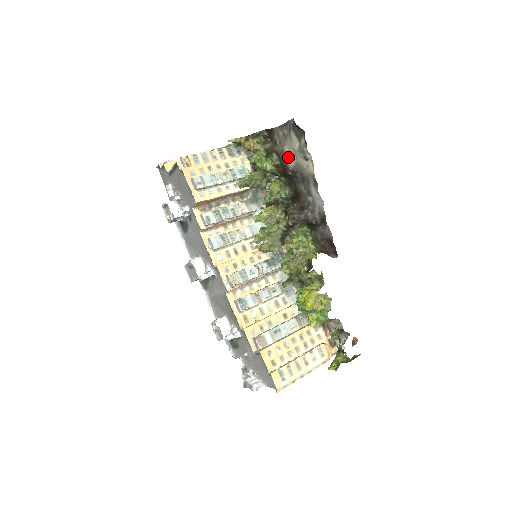
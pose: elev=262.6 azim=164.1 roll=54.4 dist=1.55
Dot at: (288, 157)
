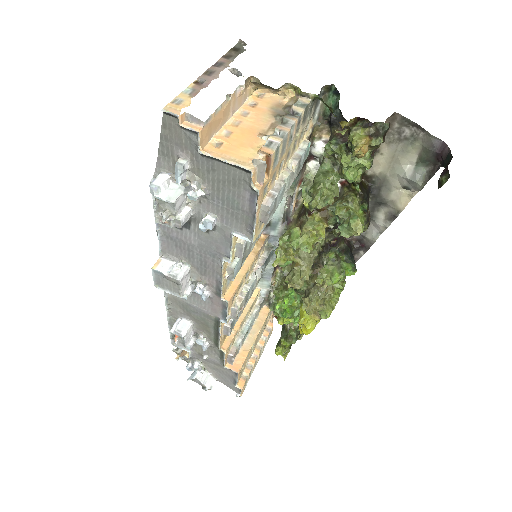
Dot at: (378, 160)
